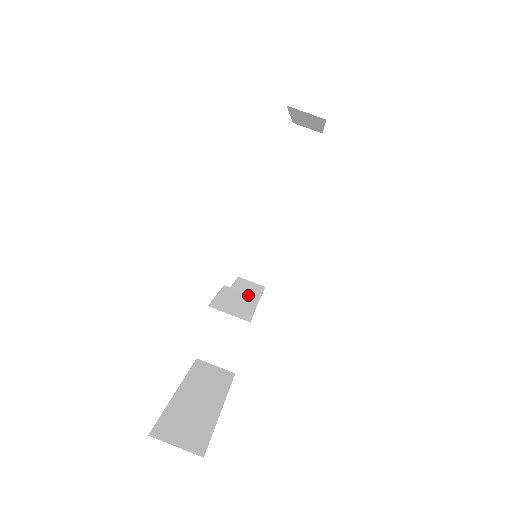
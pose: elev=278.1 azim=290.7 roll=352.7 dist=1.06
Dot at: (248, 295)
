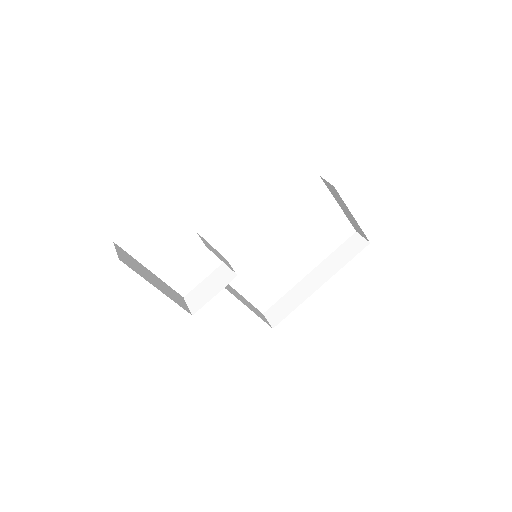
Dot at: (232, 268)
